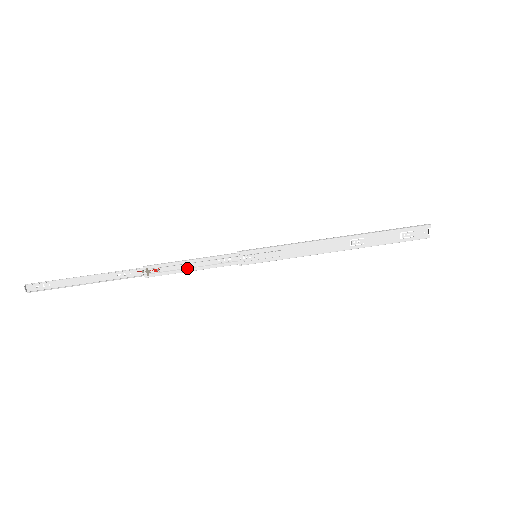
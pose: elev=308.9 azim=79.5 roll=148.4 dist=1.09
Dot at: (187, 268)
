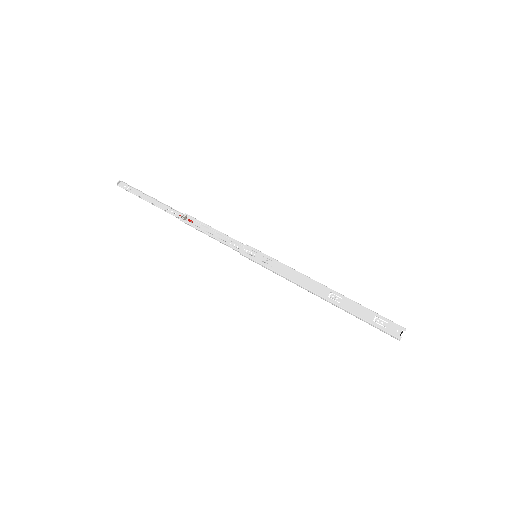
Dot at: (208, 232)
